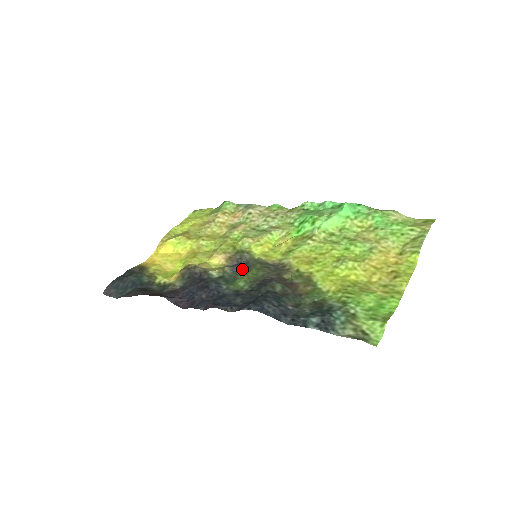
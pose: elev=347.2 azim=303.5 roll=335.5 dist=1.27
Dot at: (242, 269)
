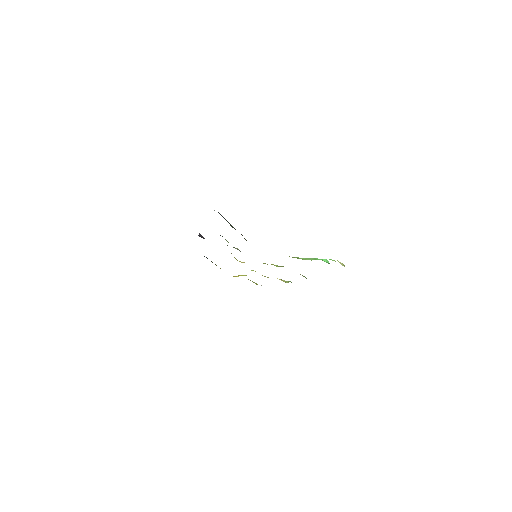
Dot at: occluded
